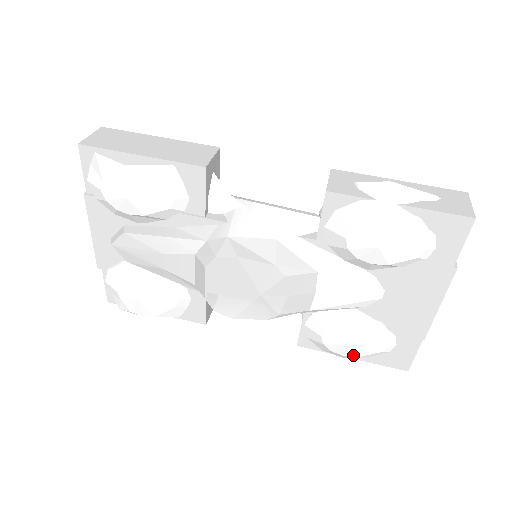
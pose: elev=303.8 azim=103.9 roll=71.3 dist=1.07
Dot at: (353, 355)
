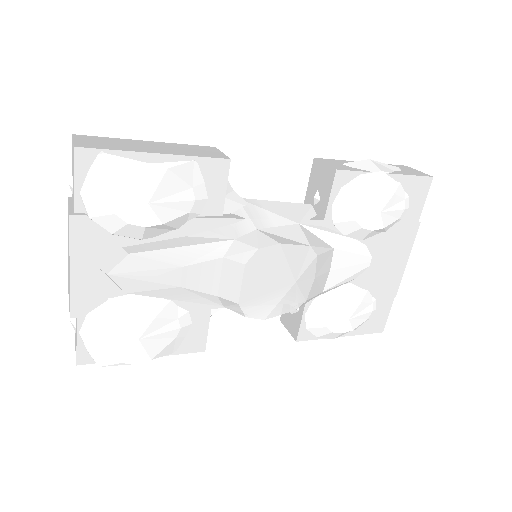
Dot at: (350, 329)
